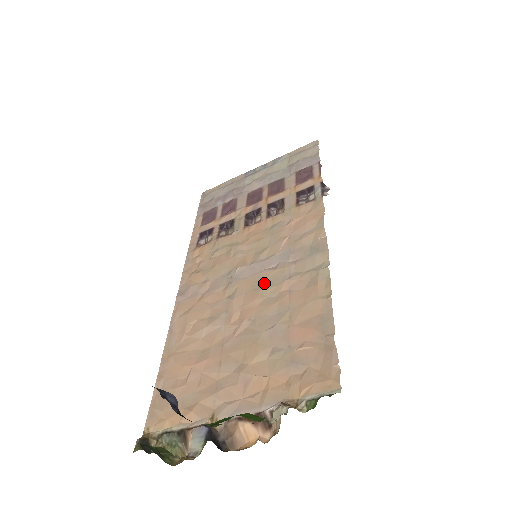
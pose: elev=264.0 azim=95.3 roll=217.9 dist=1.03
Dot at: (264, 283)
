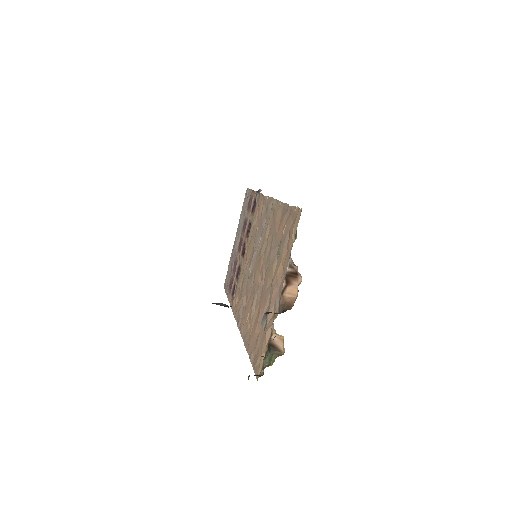
Dot at: (260, 250)
